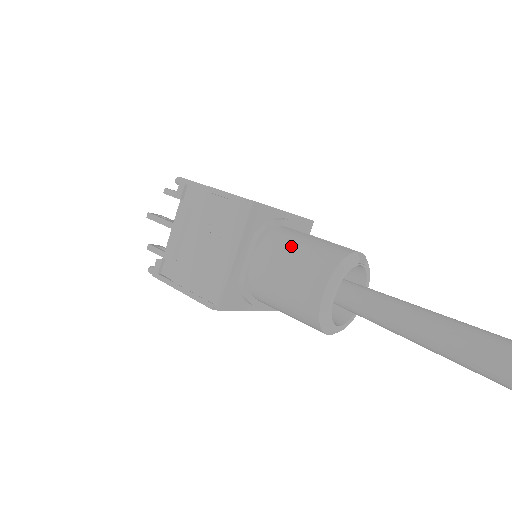
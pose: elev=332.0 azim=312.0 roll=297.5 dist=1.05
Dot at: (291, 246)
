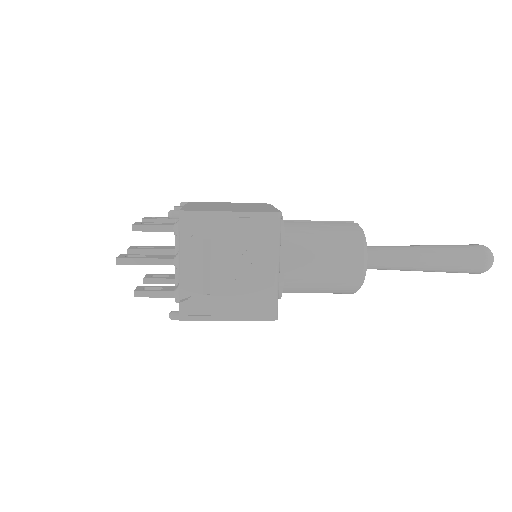
Dot at: (315, 238)
